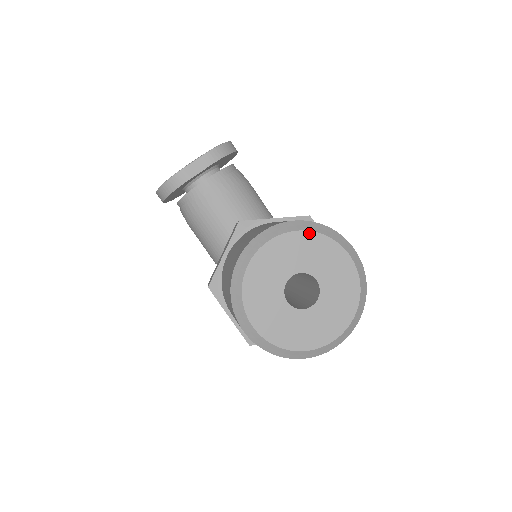
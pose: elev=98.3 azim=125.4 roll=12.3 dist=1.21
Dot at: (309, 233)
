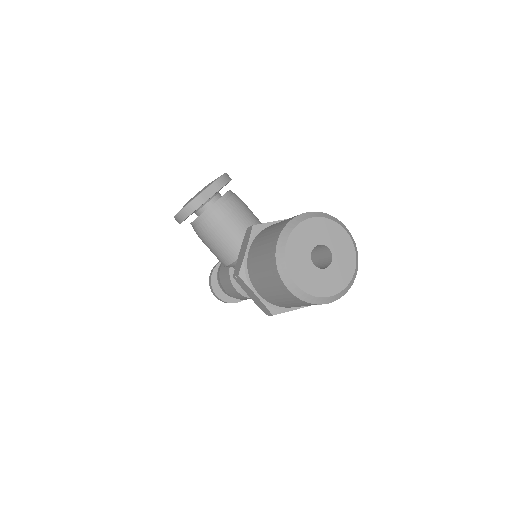
Dot at: (320, 218)
